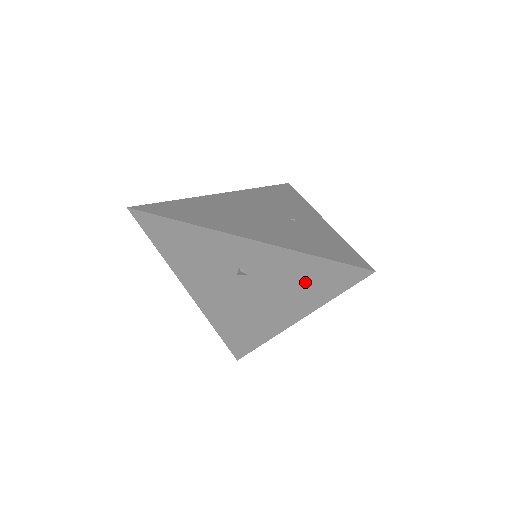
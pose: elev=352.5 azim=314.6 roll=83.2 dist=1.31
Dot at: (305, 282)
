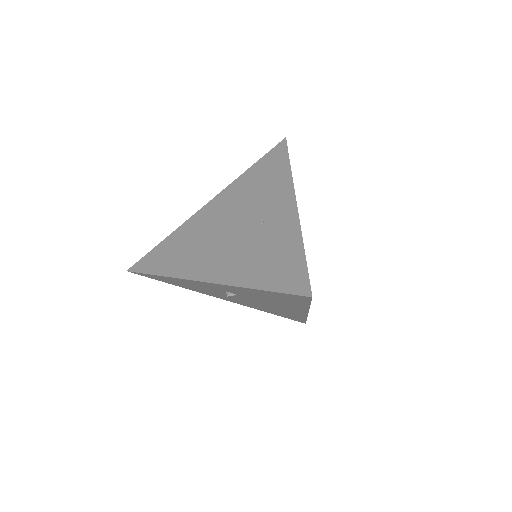
Dot at: (276, 299)
